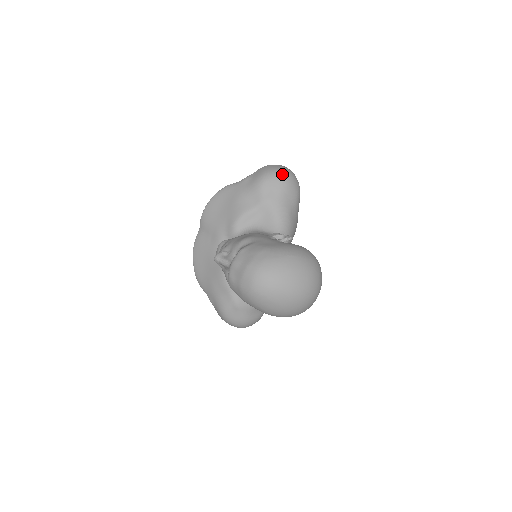
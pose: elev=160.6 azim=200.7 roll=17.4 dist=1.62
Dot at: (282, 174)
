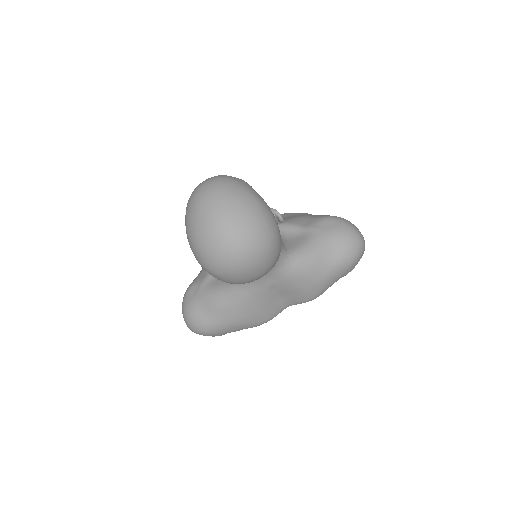
Dot at: (351, 227)
